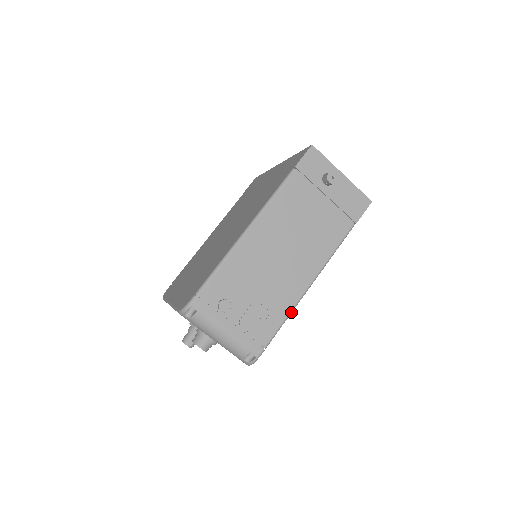
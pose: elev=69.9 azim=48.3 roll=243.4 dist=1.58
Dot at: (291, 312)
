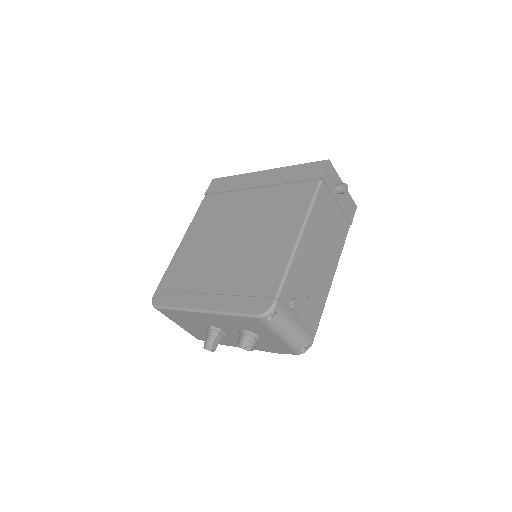
Dot at: occluded
